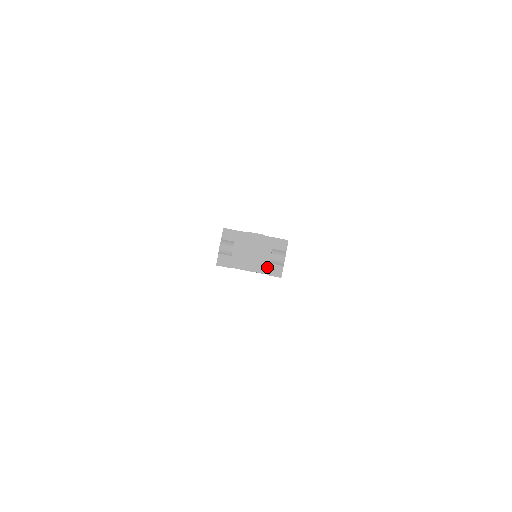
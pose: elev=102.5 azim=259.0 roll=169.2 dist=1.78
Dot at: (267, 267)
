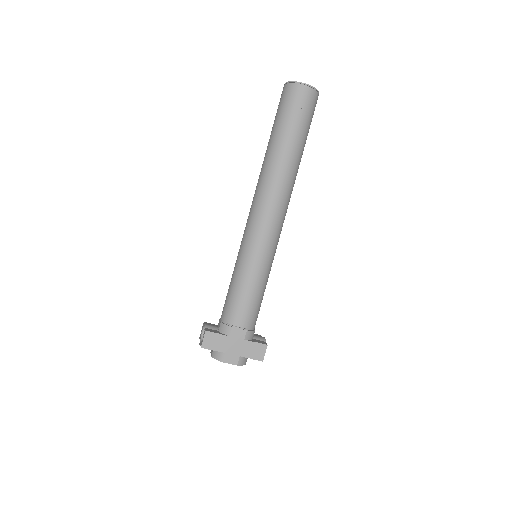
Dot at: occluded
